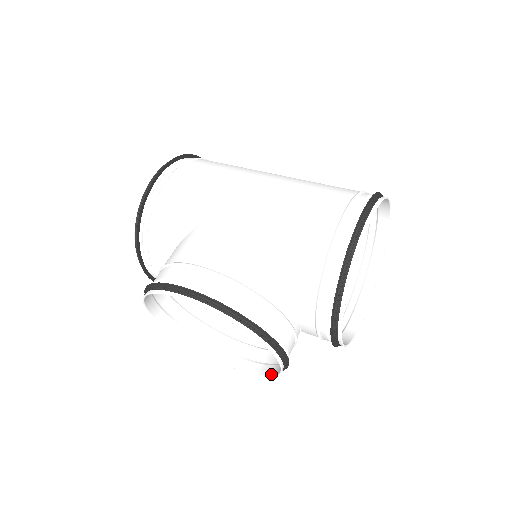
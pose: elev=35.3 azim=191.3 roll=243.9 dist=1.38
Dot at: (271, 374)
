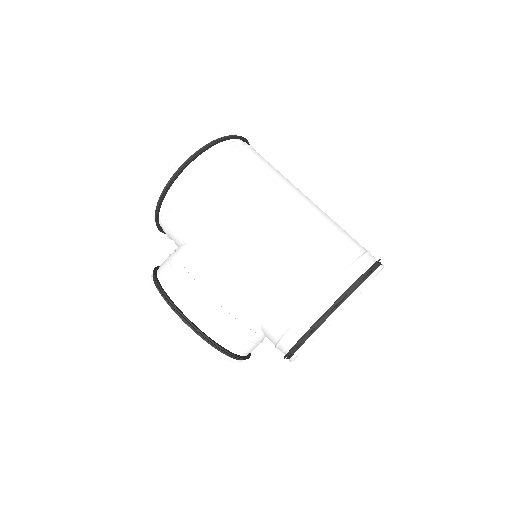
Dot at: occluded
